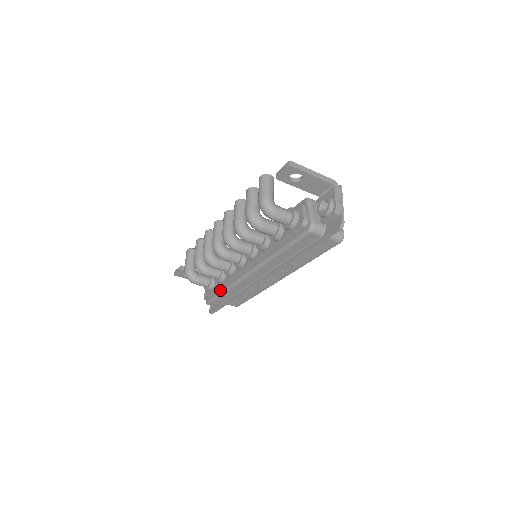
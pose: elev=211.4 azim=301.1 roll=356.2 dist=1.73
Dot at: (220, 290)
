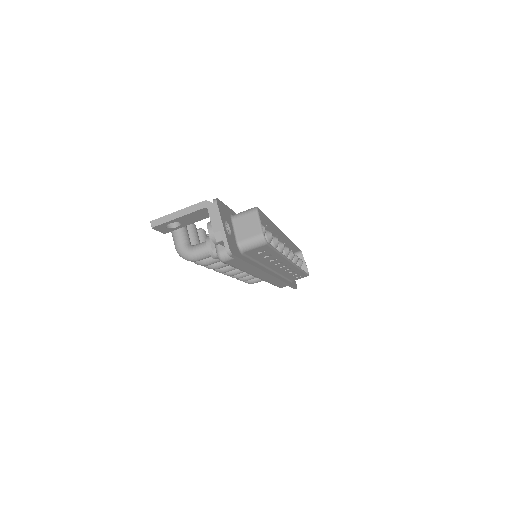
Dot at: occluded
